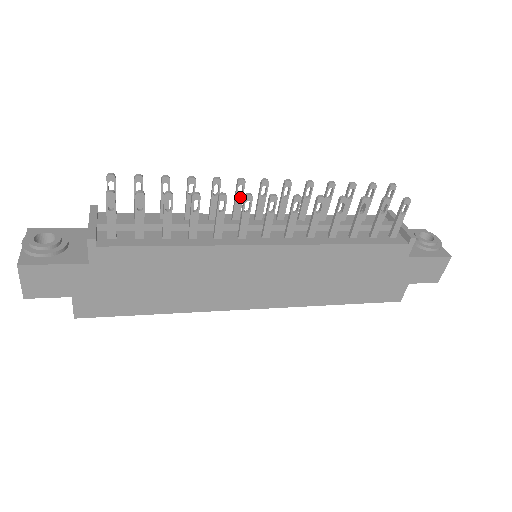
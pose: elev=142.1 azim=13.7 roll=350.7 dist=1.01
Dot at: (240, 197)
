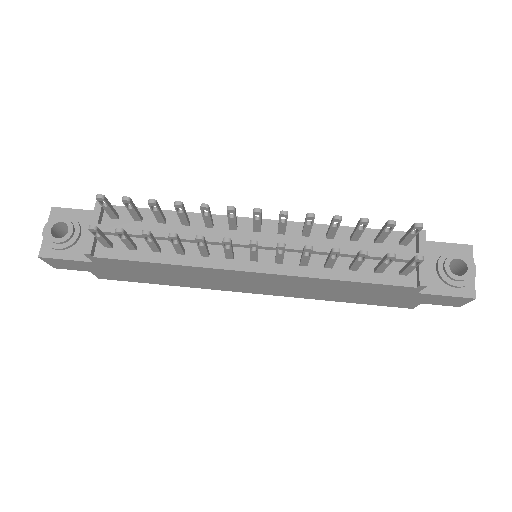
Dot at: (232, 218)
